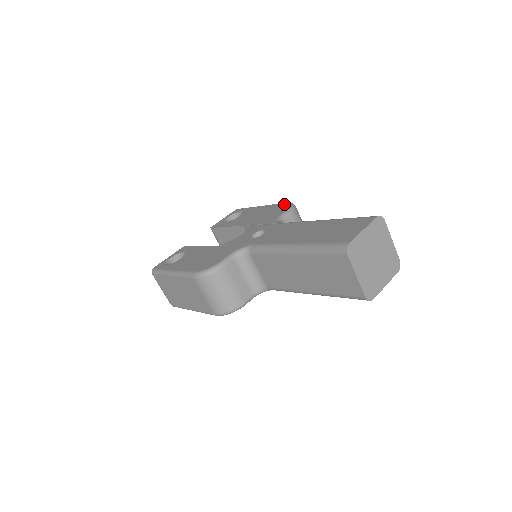
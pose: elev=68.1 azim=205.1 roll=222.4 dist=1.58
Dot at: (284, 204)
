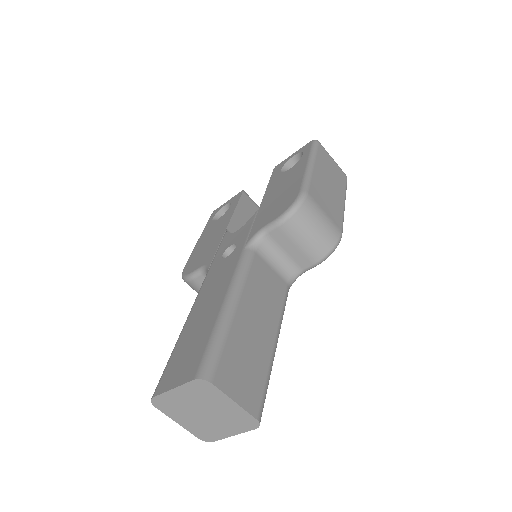
Dot at: (295, 195)
